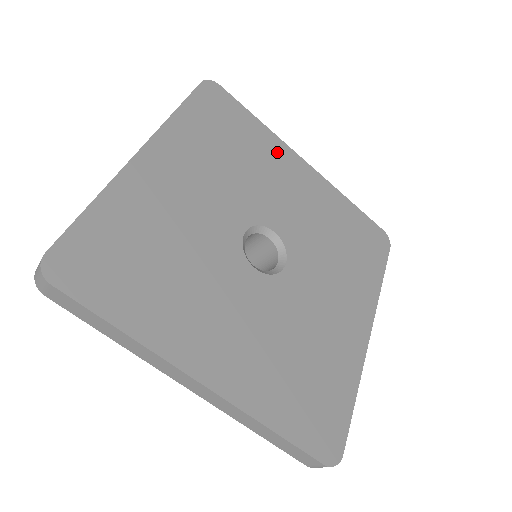
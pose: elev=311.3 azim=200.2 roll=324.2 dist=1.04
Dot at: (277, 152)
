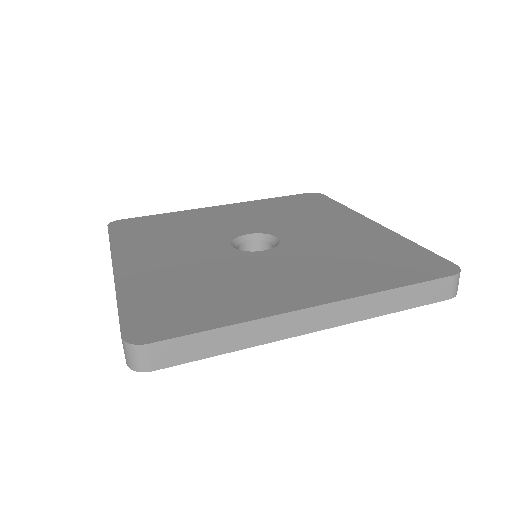
Dot at: (342, 215)
